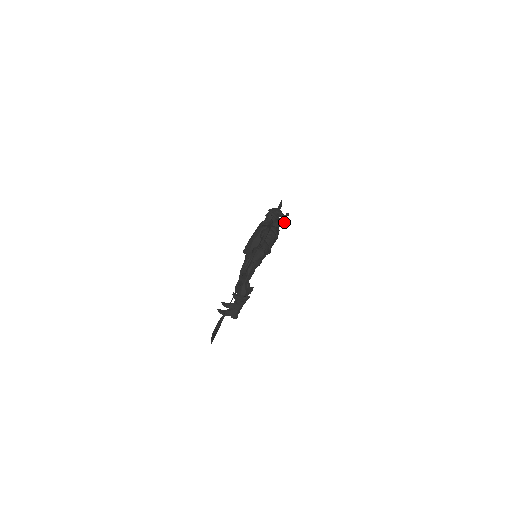
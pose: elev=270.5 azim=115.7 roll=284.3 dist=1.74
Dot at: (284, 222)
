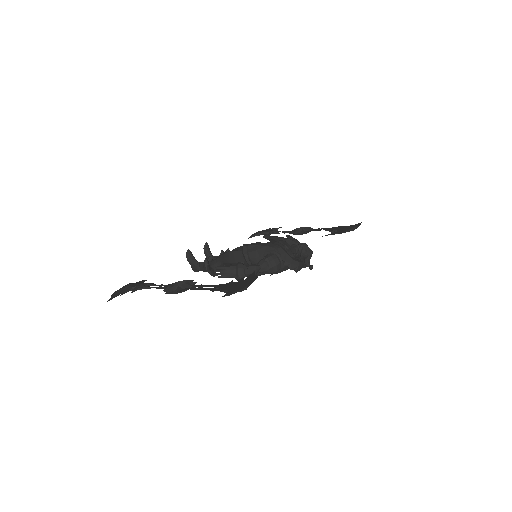
Dot at: (304, 267)
